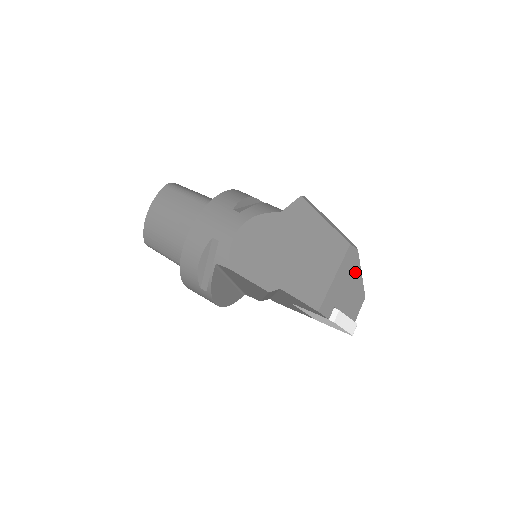
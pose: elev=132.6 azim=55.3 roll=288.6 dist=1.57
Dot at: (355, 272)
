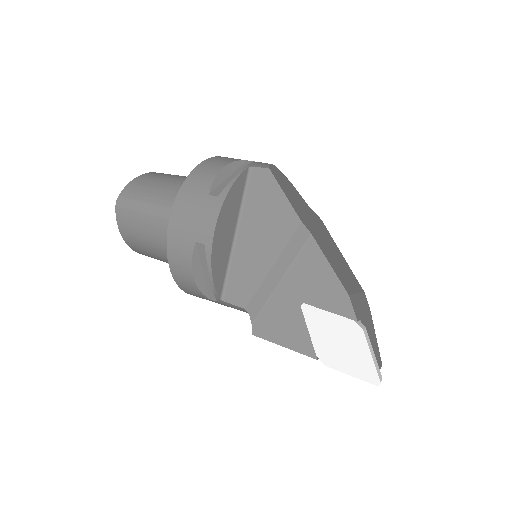
Dot at: (370, 322)
